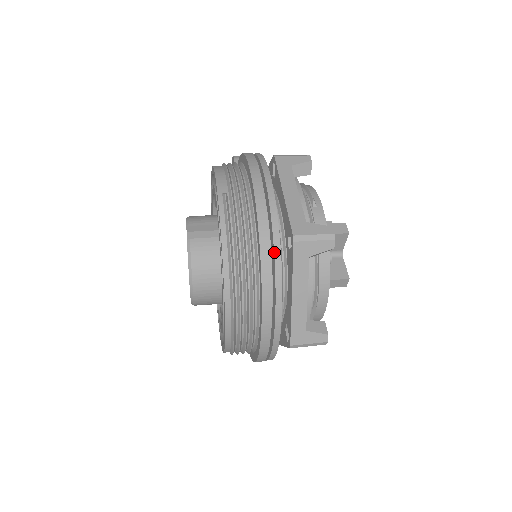
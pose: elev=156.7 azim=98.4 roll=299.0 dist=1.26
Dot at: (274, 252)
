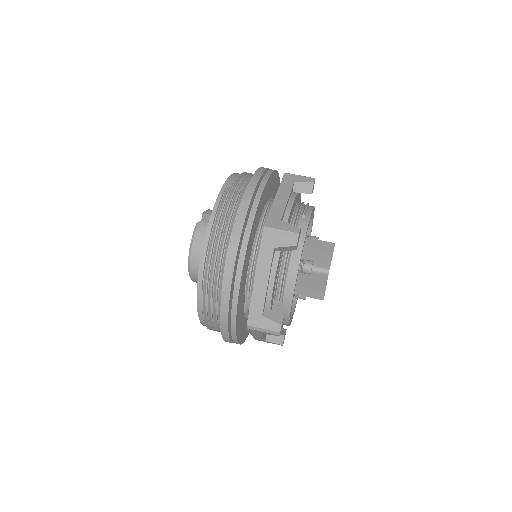
Dot at: (244, 235)
